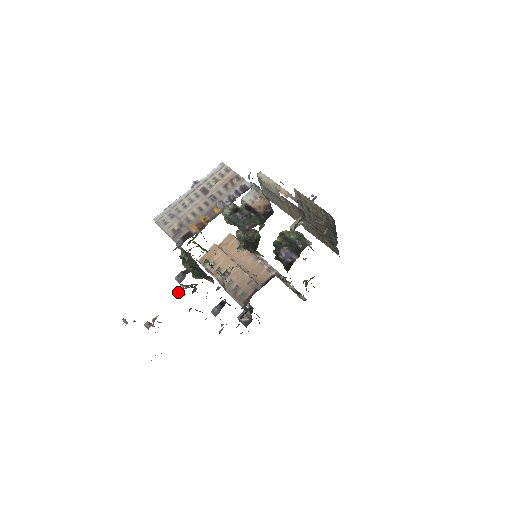
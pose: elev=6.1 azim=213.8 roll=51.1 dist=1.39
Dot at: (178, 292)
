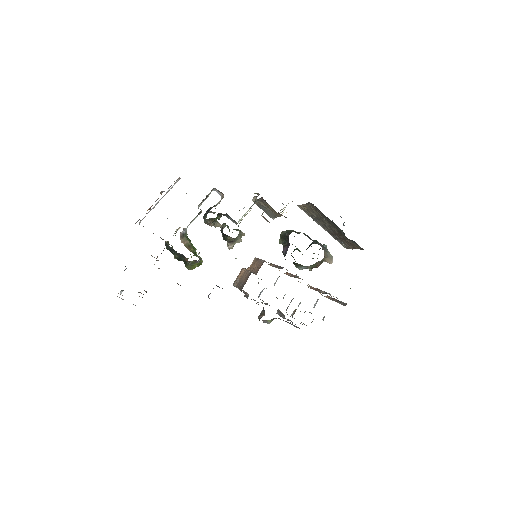
Dot at: occluded
